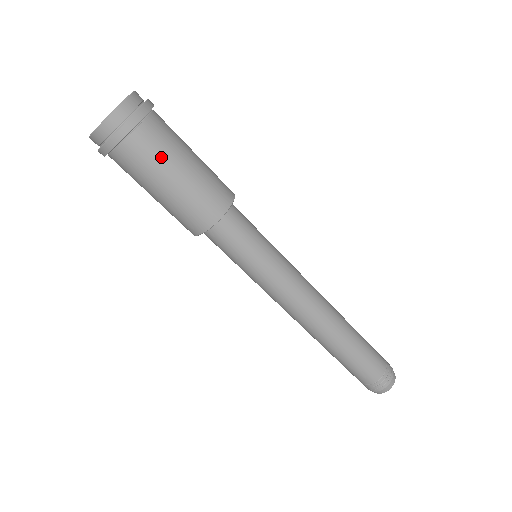
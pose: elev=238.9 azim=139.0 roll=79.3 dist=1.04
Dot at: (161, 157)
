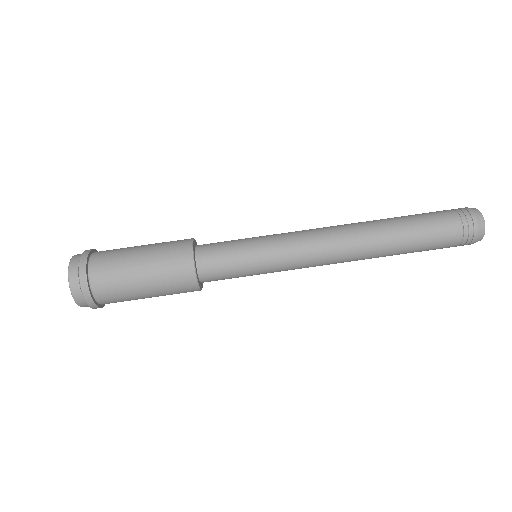
Dot at: (119, 270)
